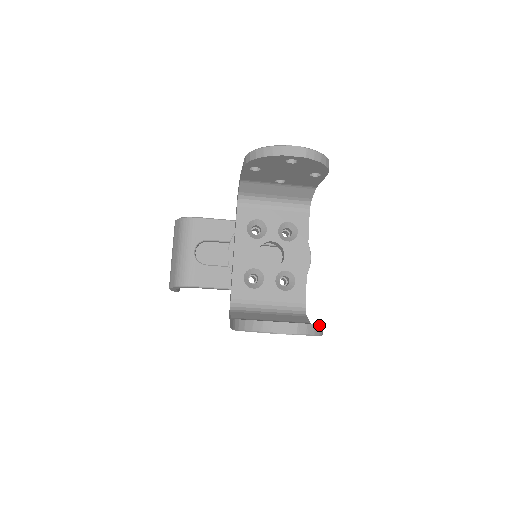
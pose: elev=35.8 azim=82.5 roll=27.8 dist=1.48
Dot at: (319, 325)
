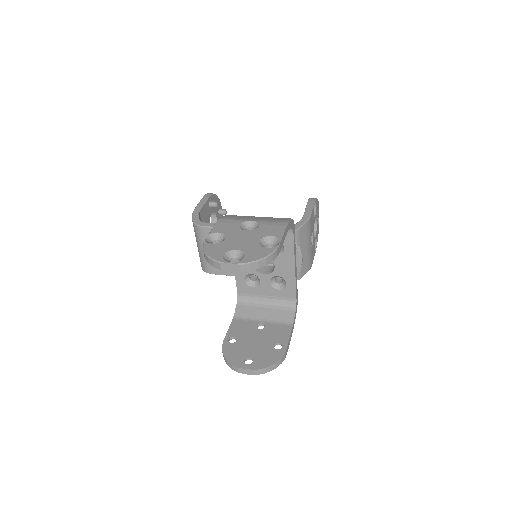
Dot at: (275, 363)
